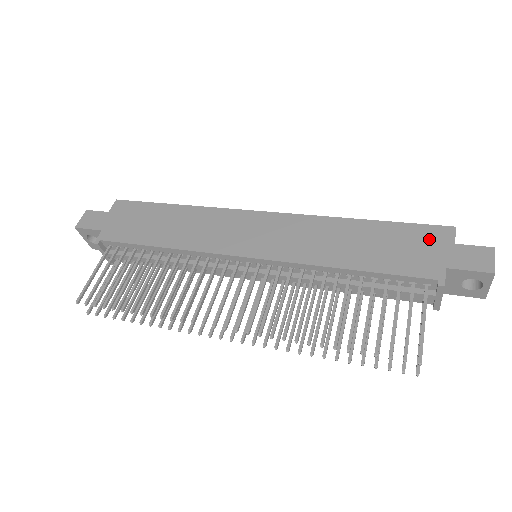
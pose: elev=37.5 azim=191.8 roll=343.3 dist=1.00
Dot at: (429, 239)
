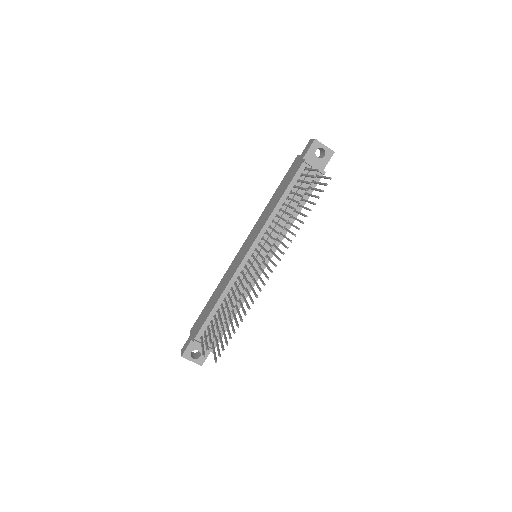
Dot at: (293, 166)
